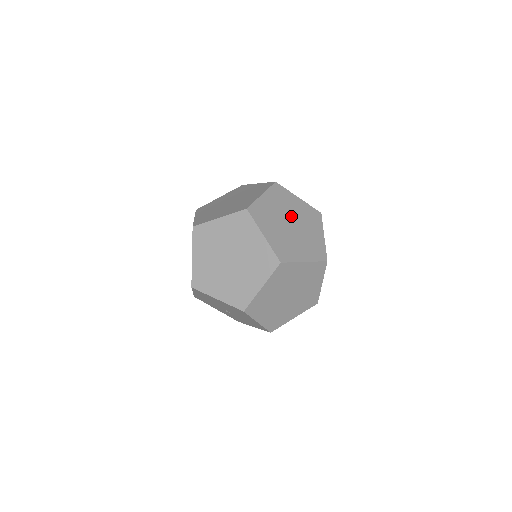
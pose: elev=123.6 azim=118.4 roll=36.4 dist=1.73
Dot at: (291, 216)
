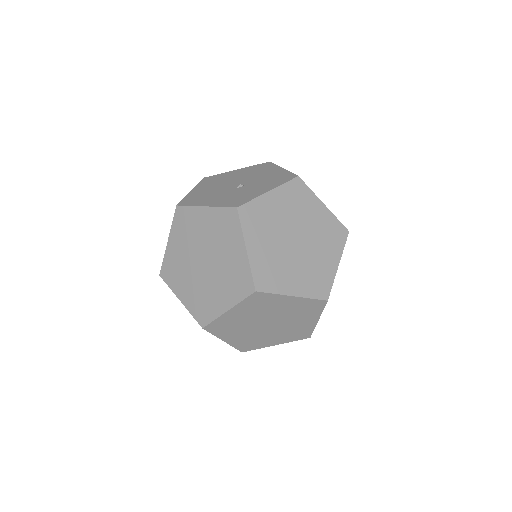
Dot at: (286, 230)
